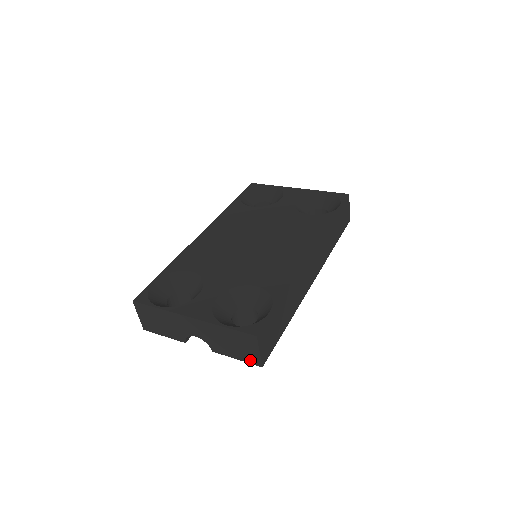
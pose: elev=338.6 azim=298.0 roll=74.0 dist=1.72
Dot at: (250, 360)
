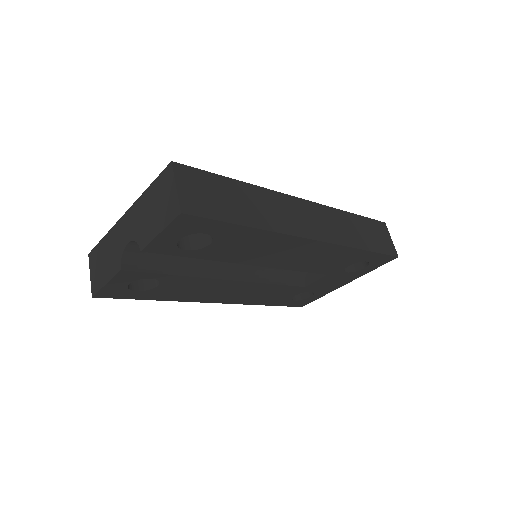
Dot at: (170, 216)
